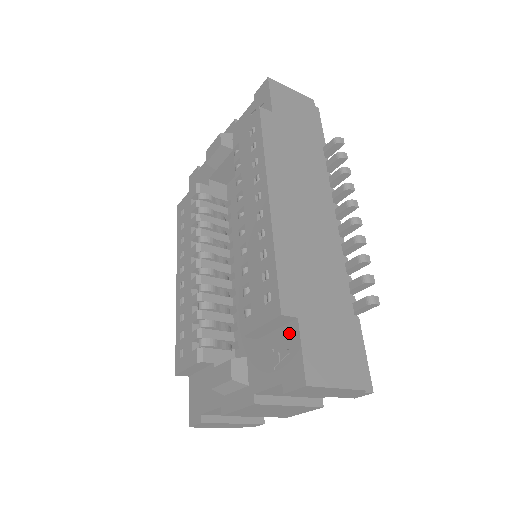
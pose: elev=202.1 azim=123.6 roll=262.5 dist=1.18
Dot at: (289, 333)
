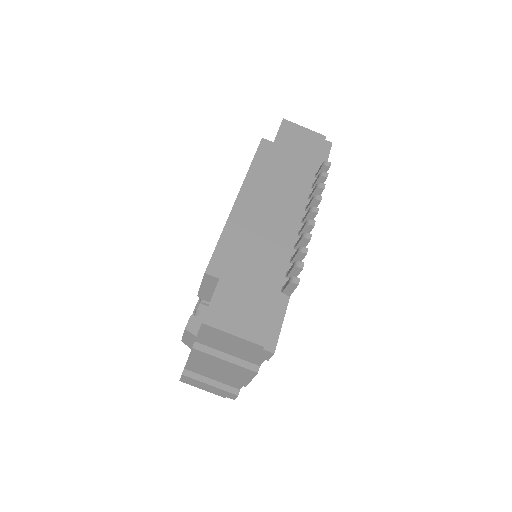
Dot at: occluded
